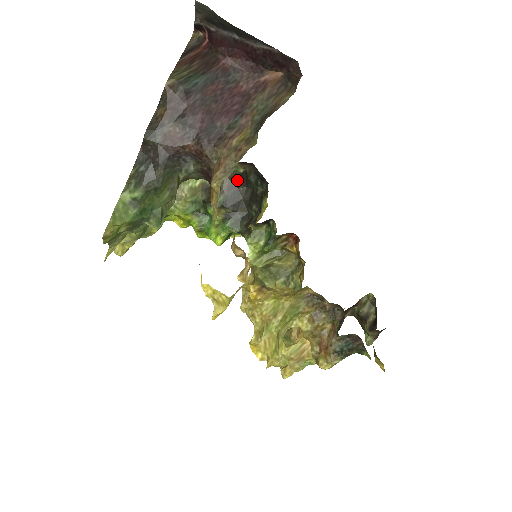
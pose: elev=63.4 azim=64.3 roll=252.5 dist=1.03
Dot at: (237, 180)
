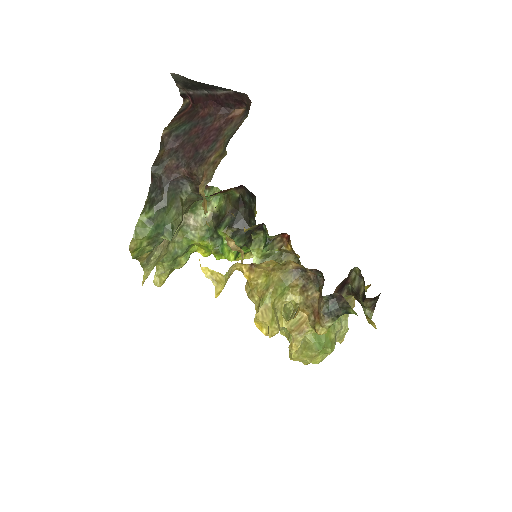
Dot at: (236, 204)
